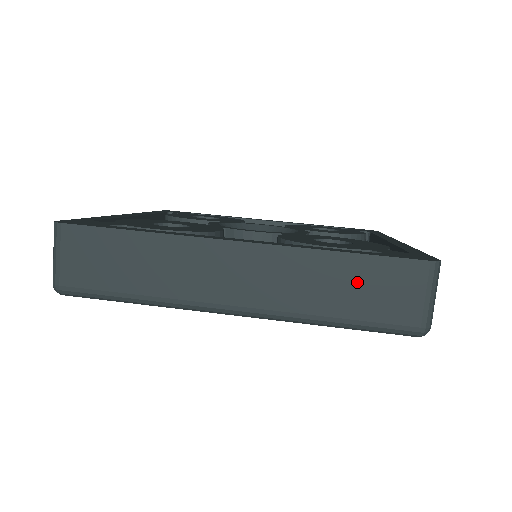
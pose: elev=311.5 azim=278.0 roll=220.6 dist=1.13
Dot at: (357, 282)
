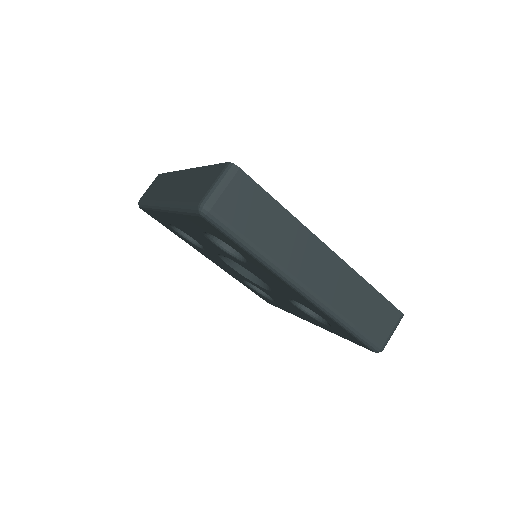
Dot at: (200, 180)
